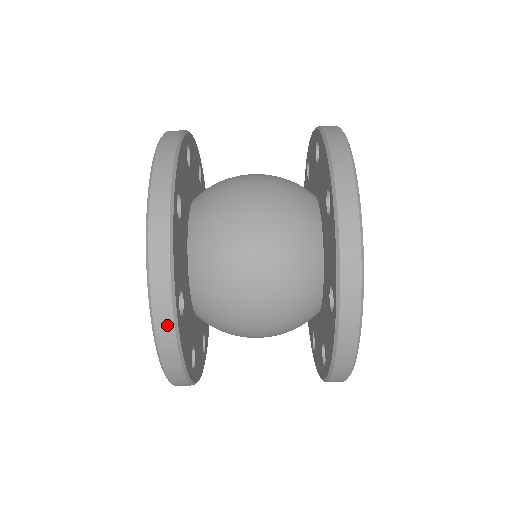
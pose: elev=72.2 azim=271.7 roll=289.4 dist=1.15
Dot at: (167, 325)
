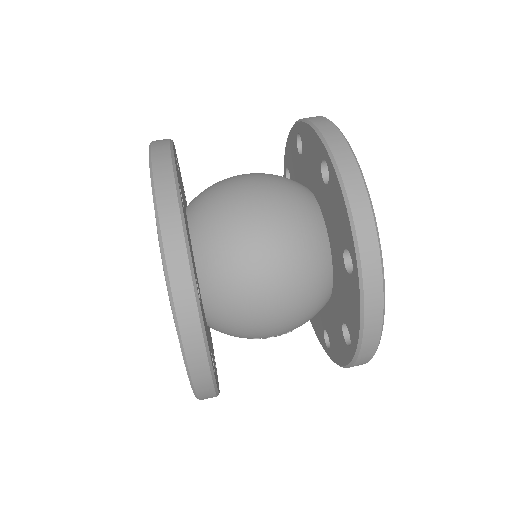
Dot at: occluded
